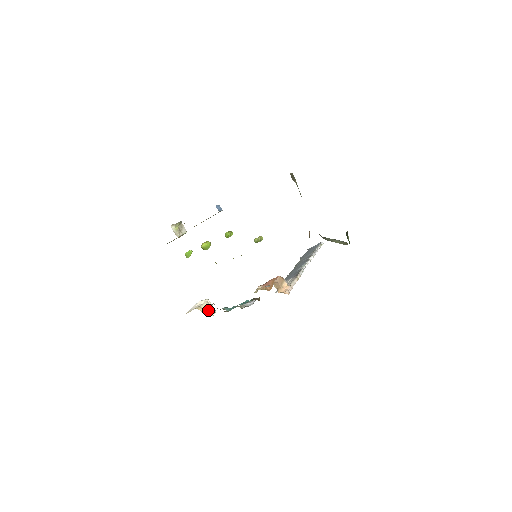
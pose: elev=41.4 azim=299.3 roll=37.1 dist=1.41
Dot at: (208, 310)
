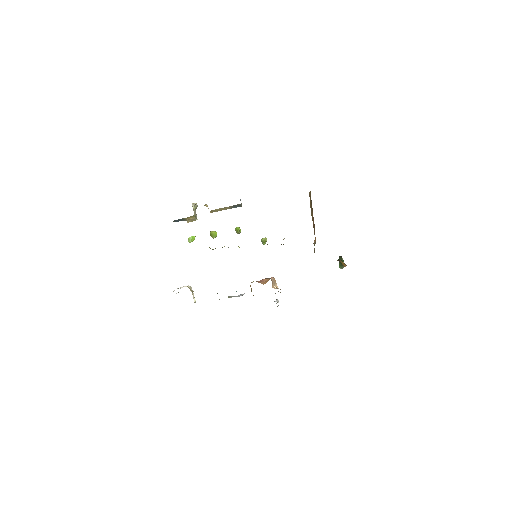
Dot at: occluded
